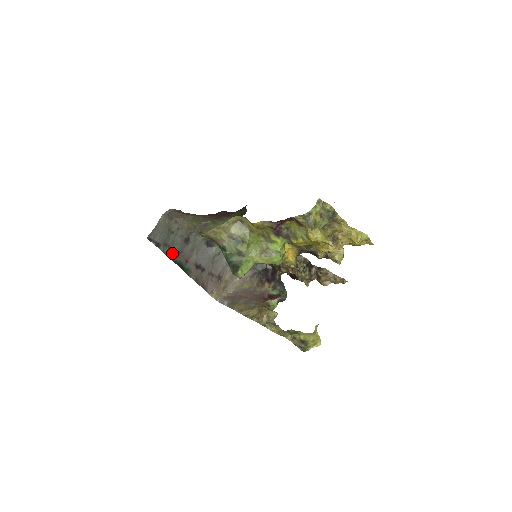
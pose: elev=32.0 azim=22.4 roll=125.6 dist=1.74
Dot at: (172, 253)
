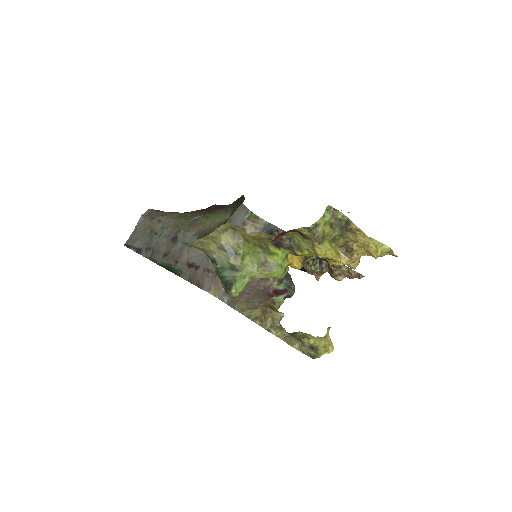
Dot at: (157, 256)
